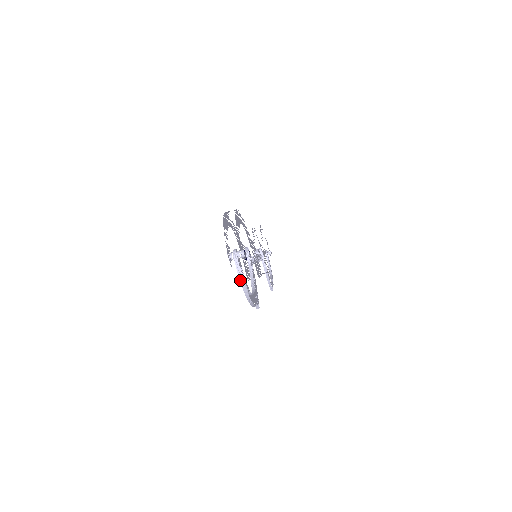
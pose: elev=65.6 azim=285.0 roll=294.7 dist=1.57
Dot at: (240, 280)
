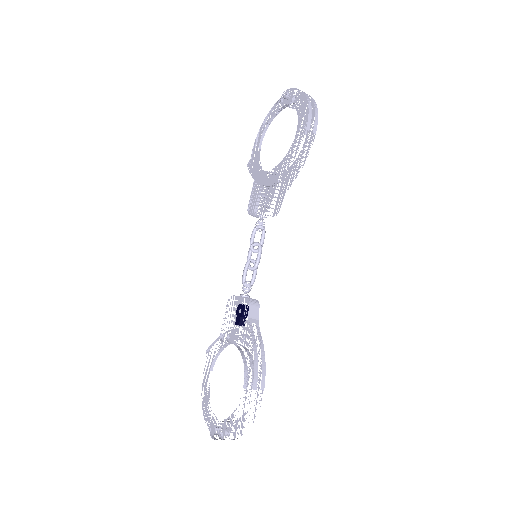
Dot at: occluded
